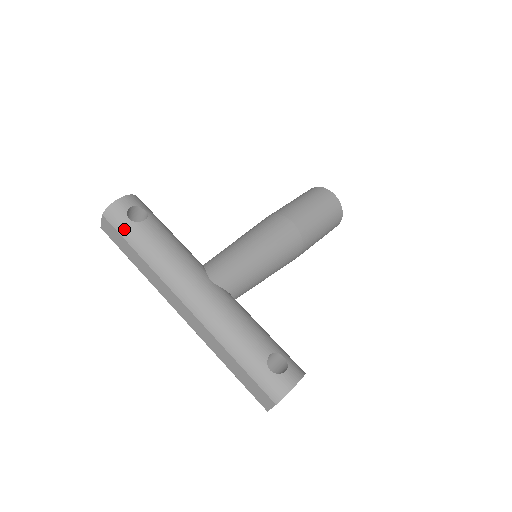
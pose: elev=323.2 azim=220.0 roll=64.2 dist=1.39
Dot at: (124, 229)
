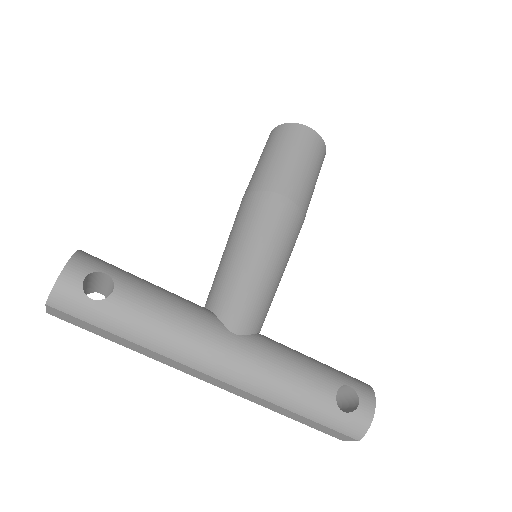
Dot at: (90, 315)
